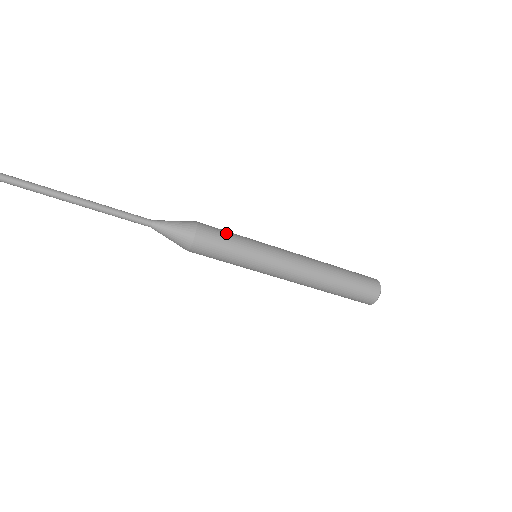
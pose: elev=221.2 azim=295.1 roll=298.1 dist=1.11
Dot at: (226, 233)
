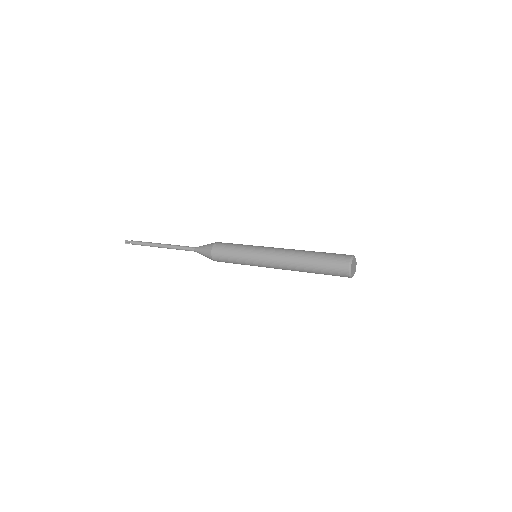
Dot at: (228, 253)
